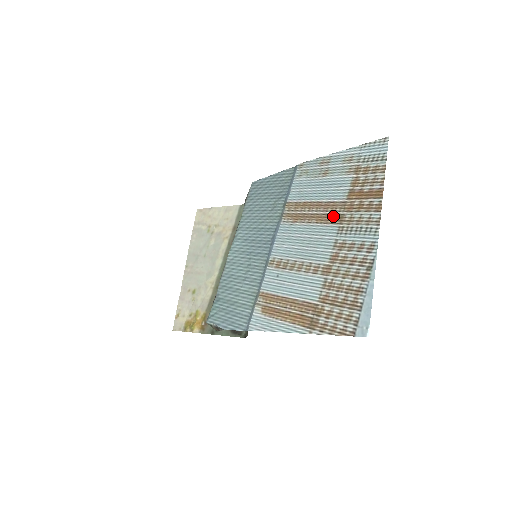
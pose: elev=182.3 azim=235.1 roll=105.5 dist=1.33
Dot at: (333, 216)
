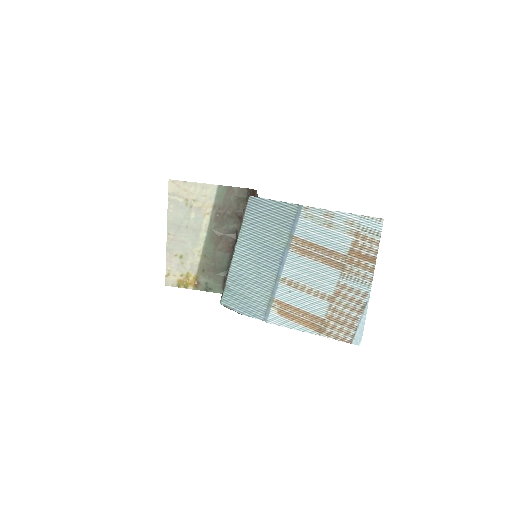
Dot at: (336, 263)
